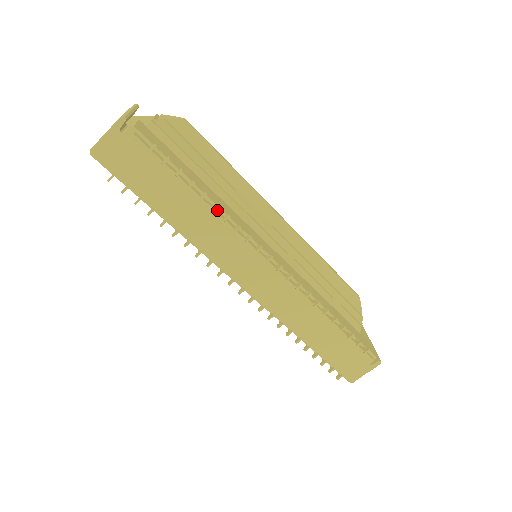
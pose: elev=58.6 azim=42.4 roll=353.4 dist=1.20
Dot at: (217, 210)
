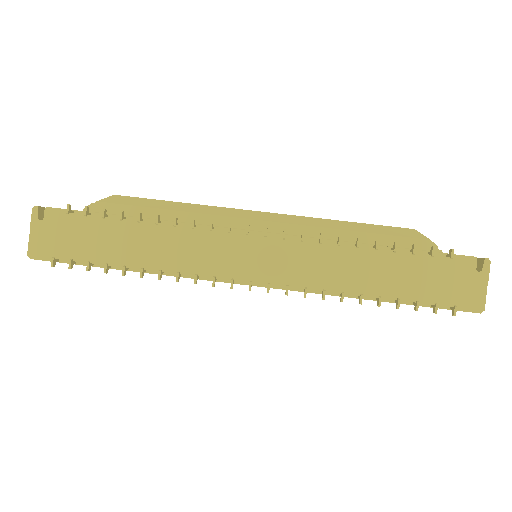
Dot at: (165, 224)
